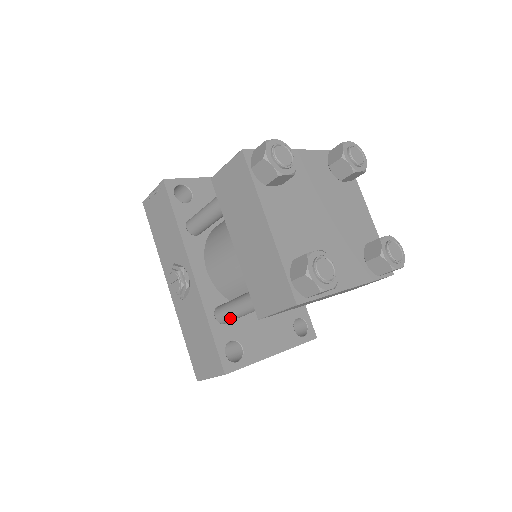
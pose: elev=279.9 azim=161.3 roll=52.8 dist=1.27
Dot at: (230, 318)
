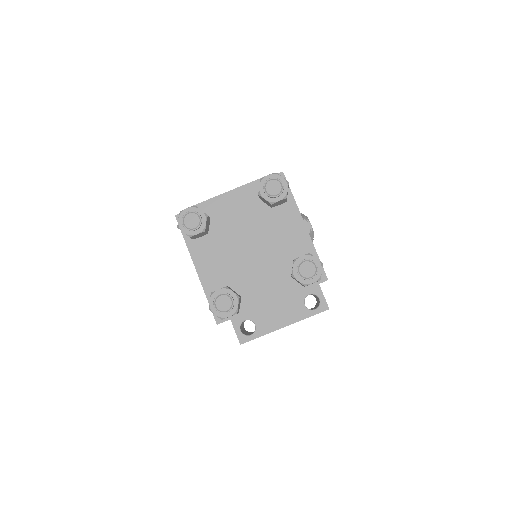
Dot at: occluded
